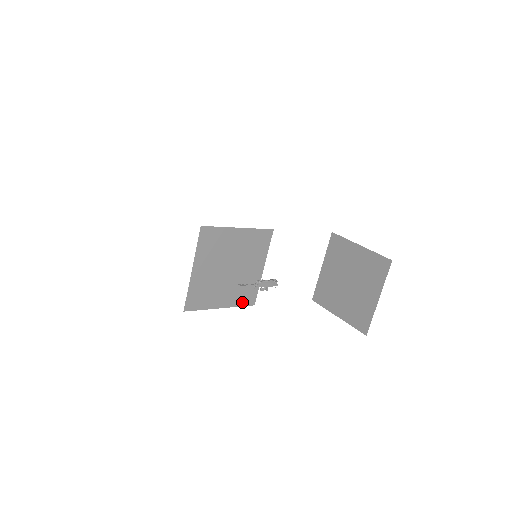
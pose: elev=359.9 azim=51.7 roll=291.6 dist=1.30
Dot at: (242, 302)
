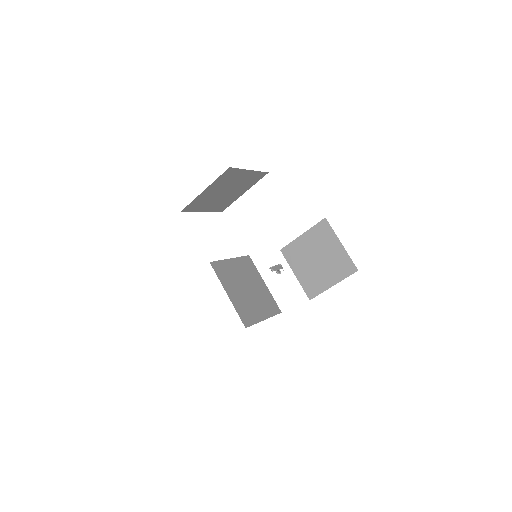
Dot at: (273, 312)
